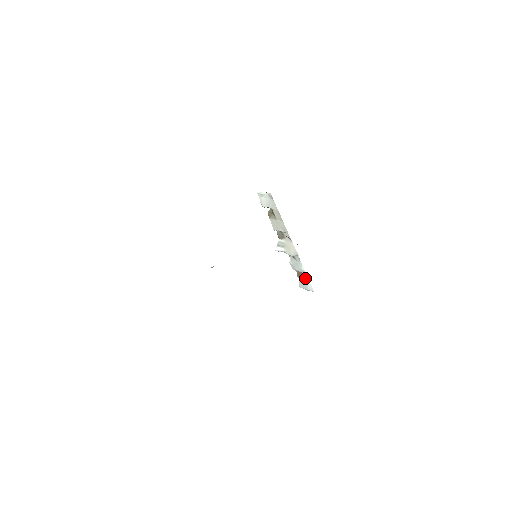
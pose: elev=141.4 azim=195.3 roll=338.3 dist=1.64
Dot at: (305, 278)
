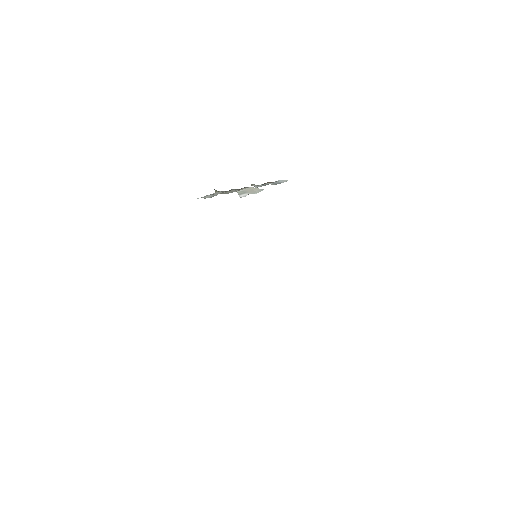
Dot at: occluded
